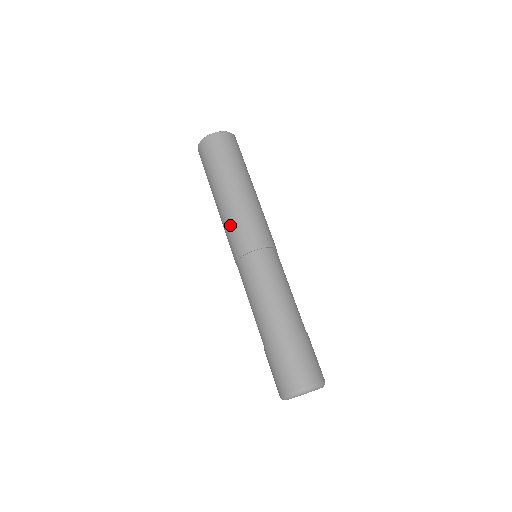
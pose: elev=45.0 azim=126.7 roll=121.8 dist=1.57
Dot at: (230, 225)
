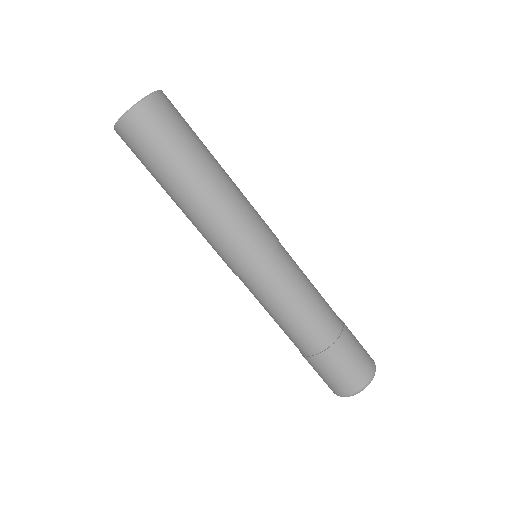
Dot at: (221, 233)
